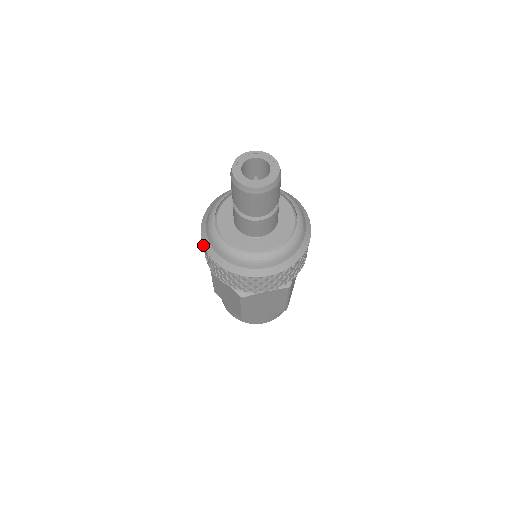
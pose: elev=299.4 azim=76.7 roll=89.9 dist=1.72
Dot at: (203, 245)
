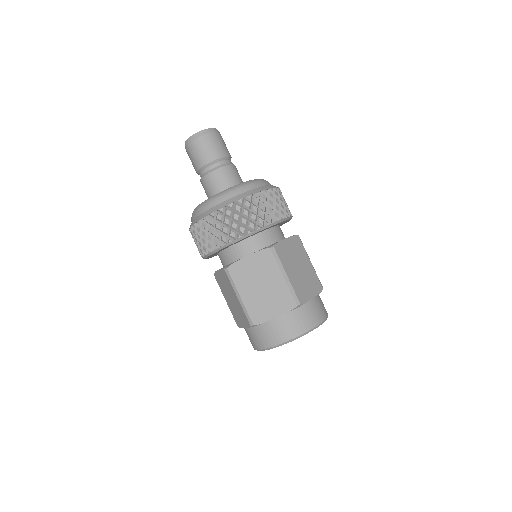
Dot at: (206, 216)
